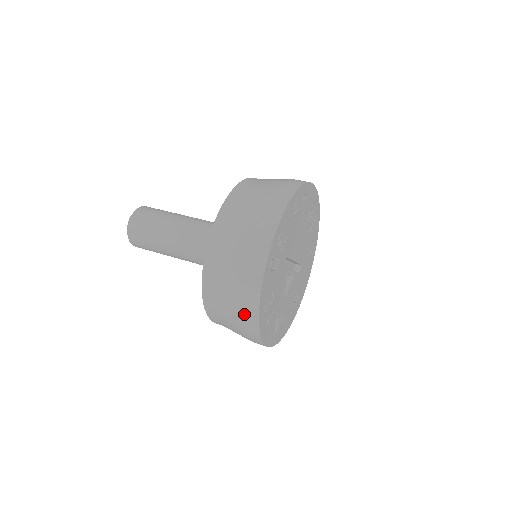
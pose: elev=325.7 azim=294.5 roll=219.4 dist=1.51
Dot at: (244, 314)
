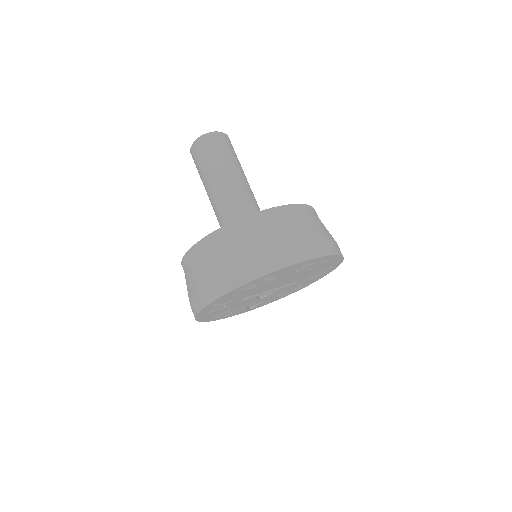
Dot at: occluded
